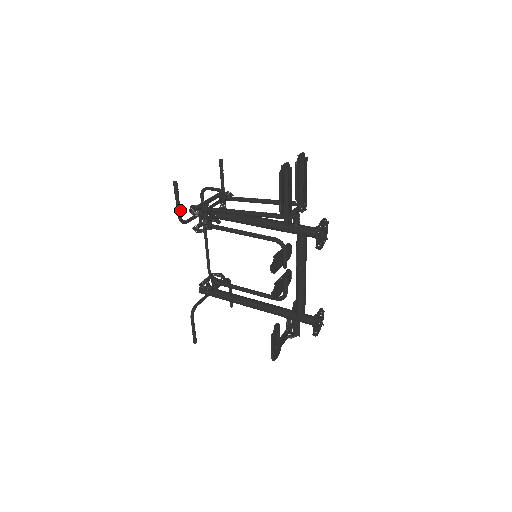
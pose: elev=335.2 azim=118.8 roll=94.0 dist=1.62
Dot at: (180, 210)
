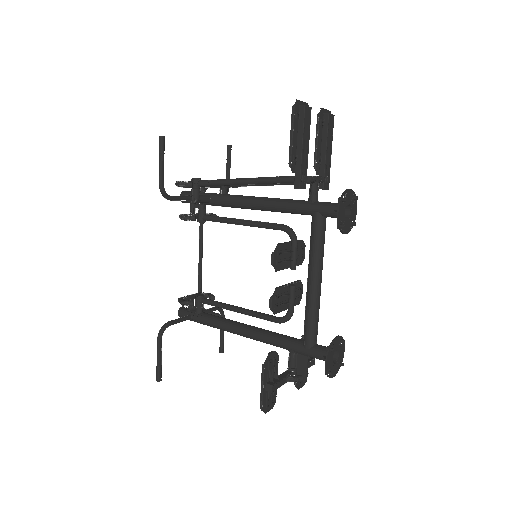
Dot at: (163, 176)
